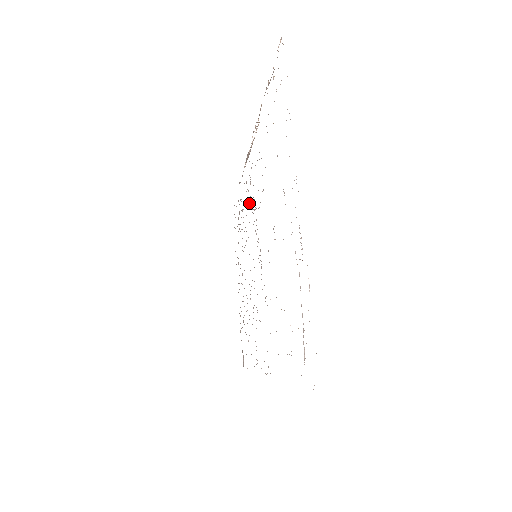
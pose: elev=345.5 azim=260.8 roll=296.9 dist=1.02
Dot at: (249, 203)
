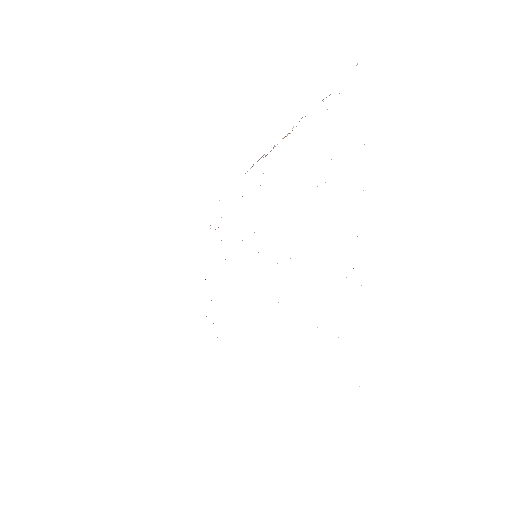
Dot at: occluded
